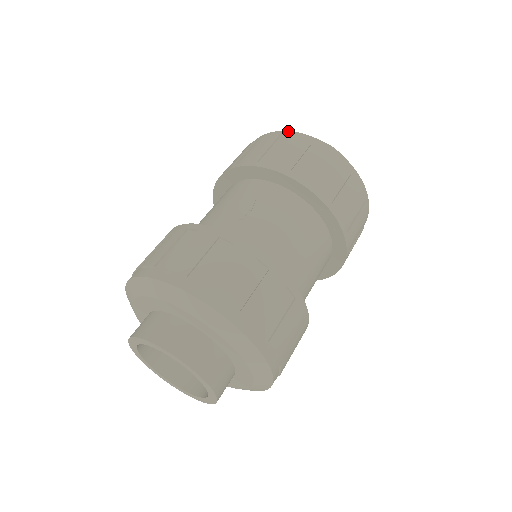
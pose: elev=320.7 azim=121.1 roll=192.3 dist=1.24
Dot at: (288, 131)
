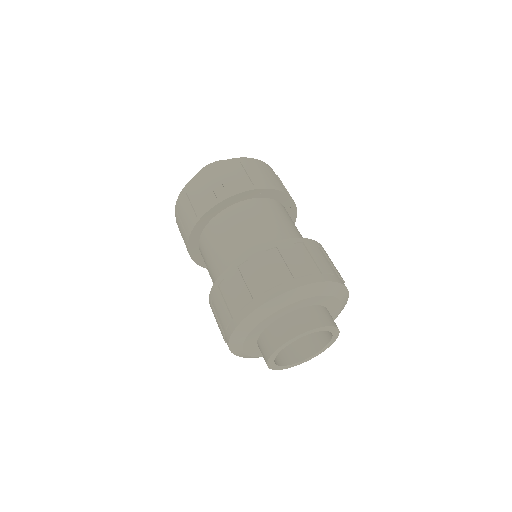
Dot at: (206, 169)
